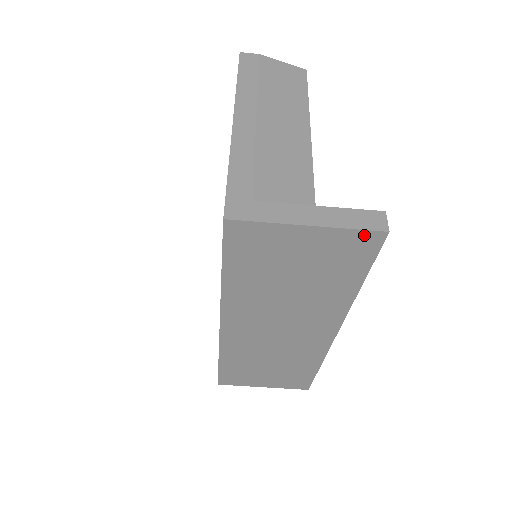
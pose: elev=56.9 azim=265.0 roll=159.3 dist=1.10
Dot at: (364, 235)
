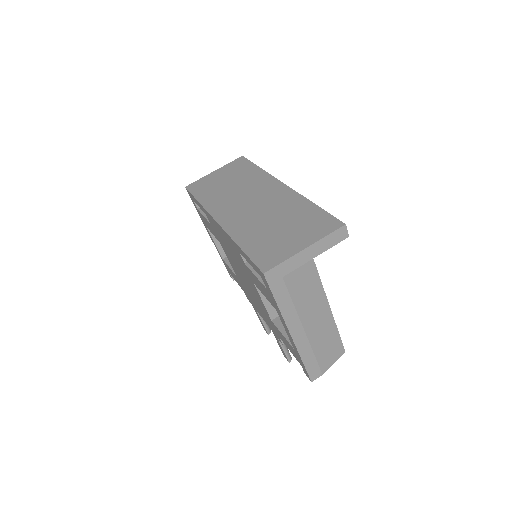
Dot at: (236, 161)
